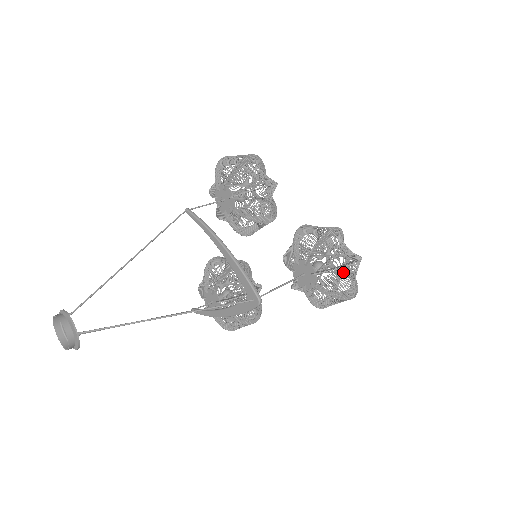
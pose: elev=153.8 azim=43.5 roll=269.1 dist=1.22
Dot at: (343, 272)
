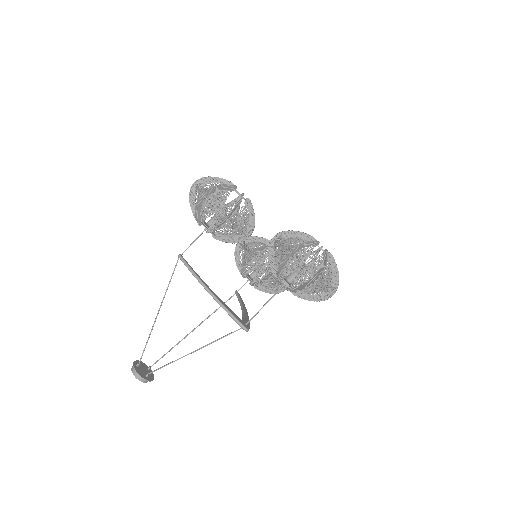
Dot at: occluded
